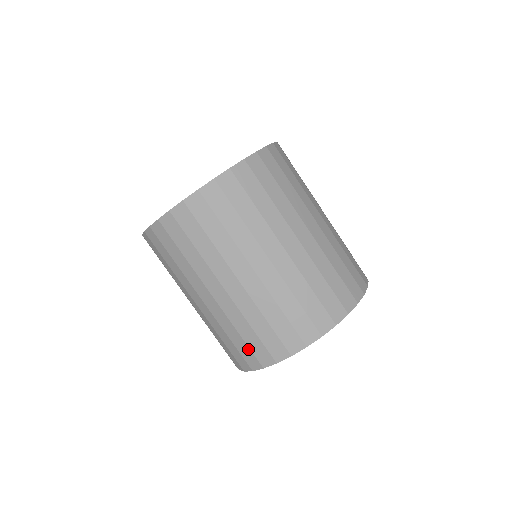
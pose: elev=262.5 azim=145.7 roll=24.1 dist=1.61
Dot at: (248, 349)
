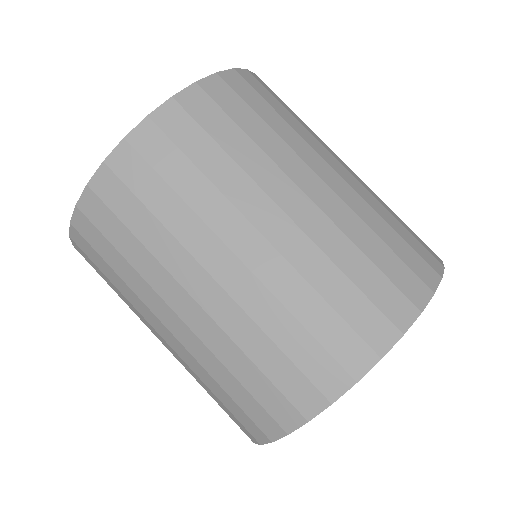
Dot at: (255, 403)
